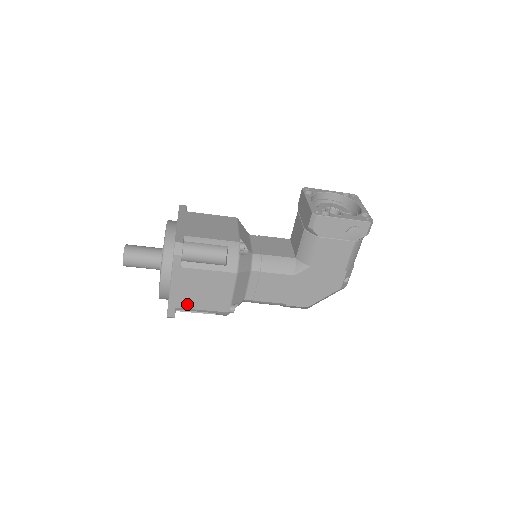
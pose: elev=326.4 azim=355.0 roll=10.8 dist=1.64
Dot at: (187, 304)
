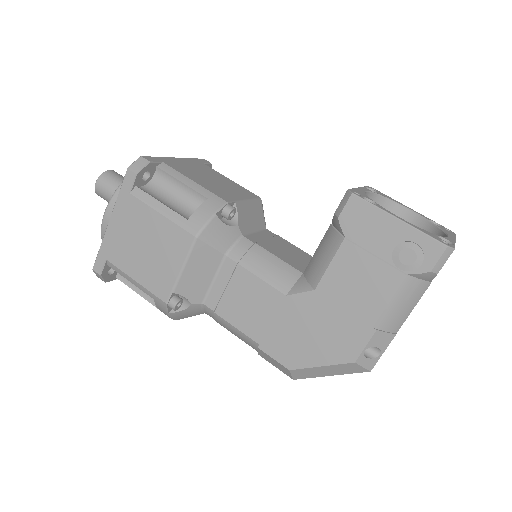
Dot at: (120, 260)
